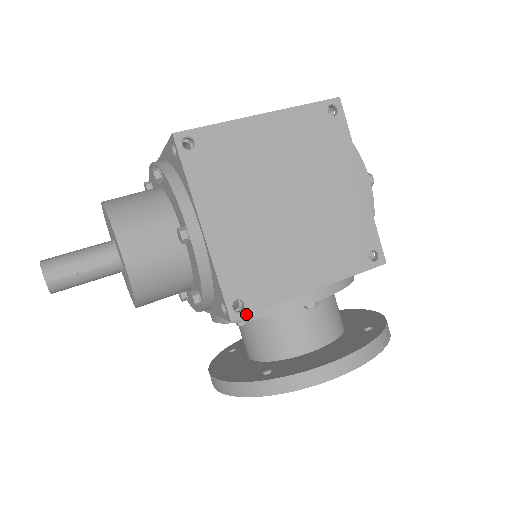
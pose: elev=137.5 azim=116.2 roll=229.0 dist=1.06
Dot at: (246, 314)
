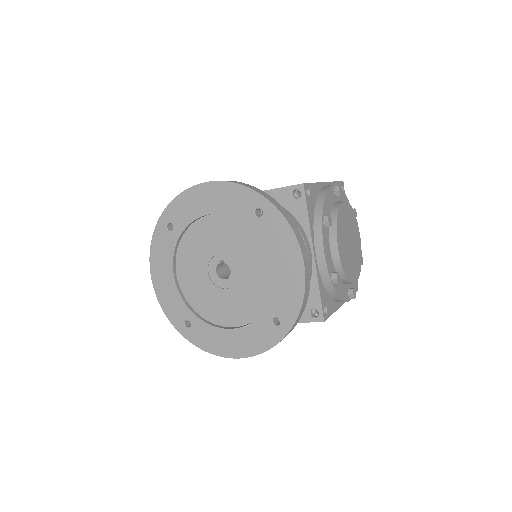
Dot at: occluded
